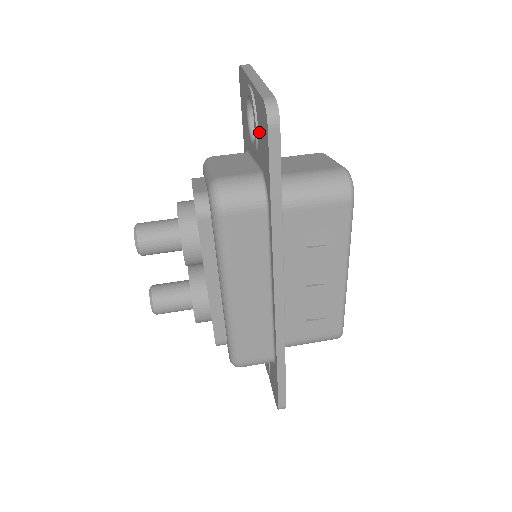
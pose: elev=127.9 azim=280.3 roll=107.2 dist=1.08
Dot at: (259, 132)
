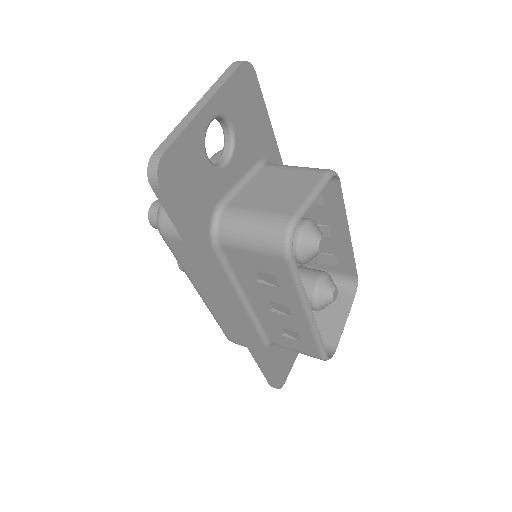
Dot at: occluded
